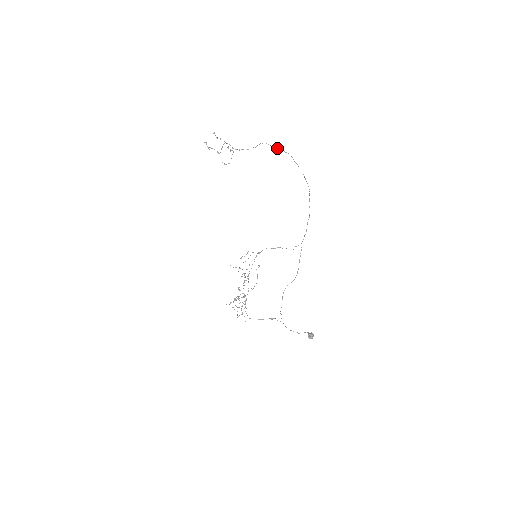
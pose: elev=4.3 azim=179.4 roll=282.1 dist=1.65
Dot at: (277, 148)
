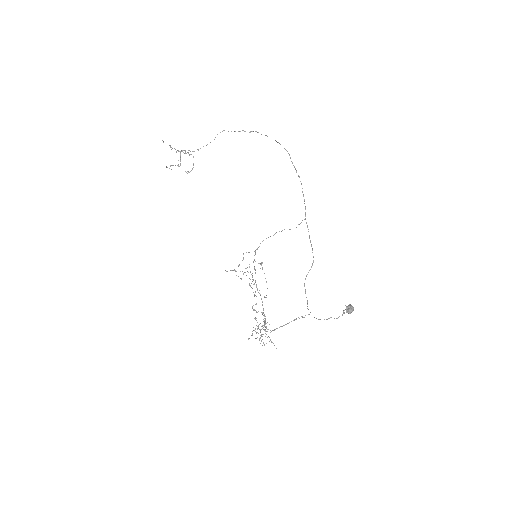
Dot at: occluded
